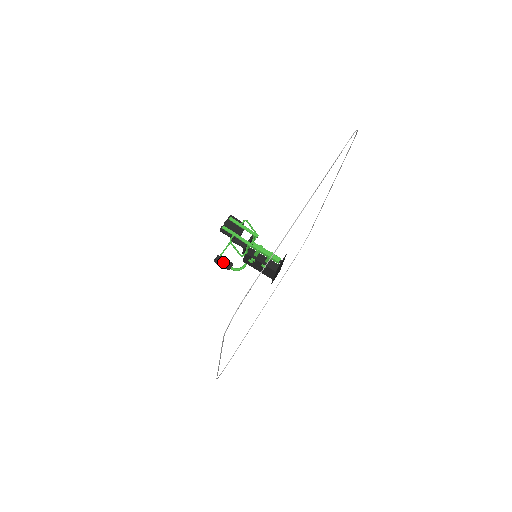
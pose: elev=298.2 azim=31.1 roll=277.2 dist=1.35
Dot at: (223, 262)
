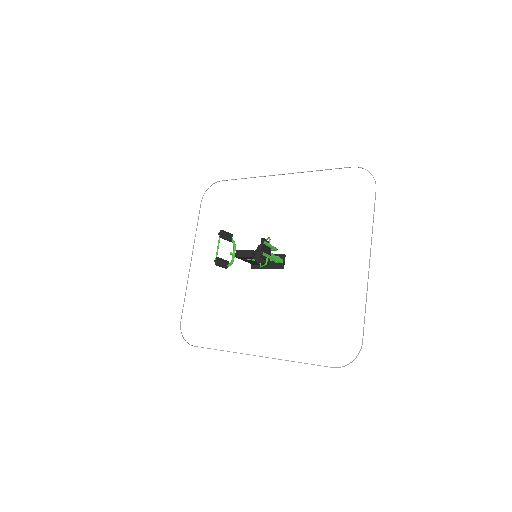
Dot at: (222, 263)
